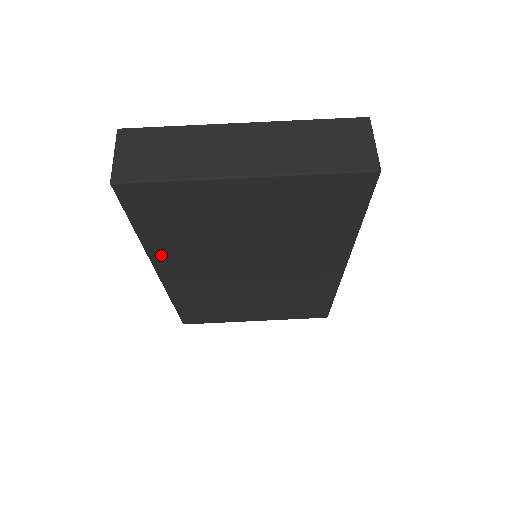
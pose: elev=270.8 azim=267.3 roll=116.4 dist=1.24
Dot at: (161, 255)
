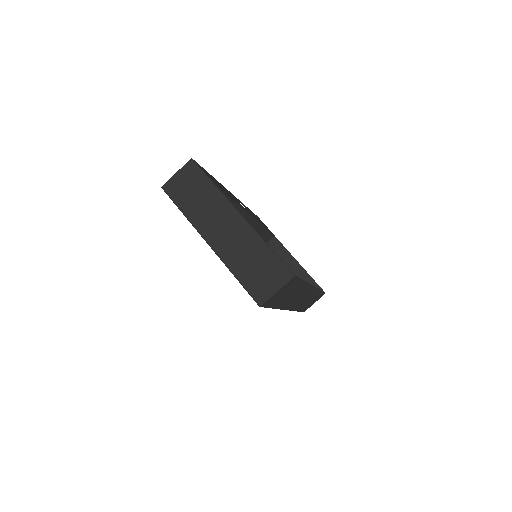
Dot at: occluded
